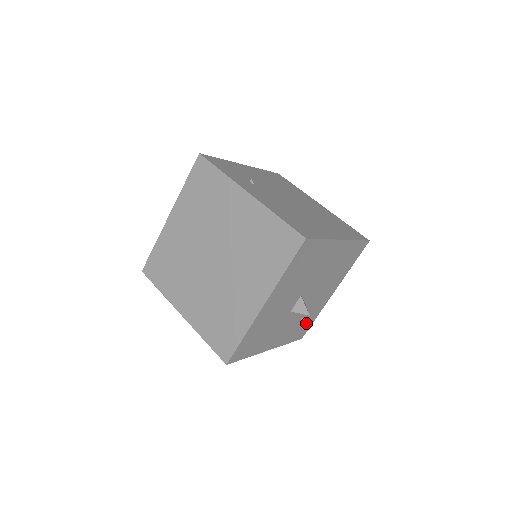
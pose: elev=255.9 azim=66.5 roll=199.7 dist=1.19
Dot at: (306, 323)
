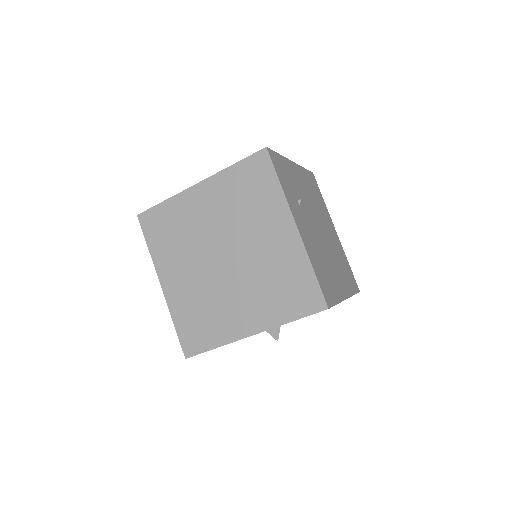
Dot at: occluded
